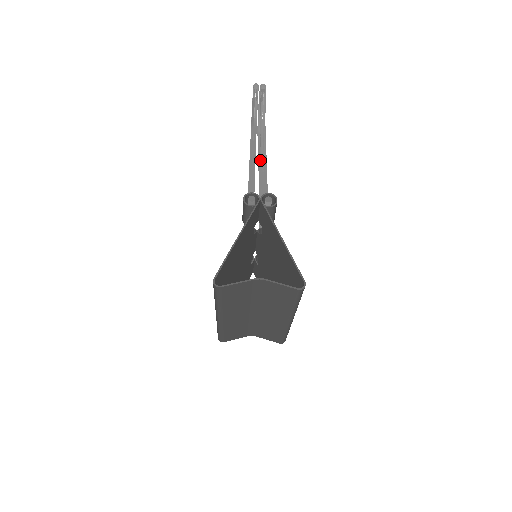
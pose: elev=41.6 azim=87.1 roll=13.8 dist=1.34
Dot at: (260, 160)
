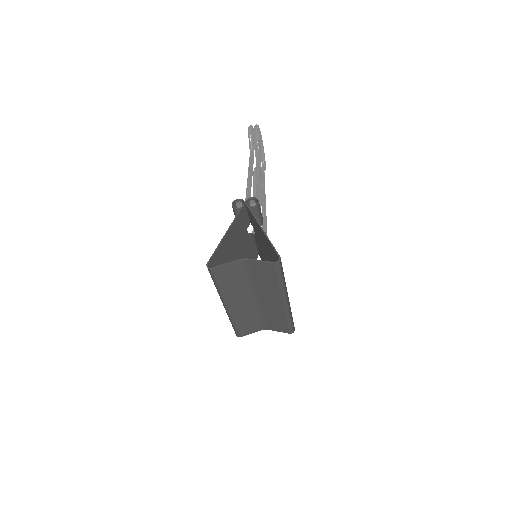
Dot at: (262, 185)
